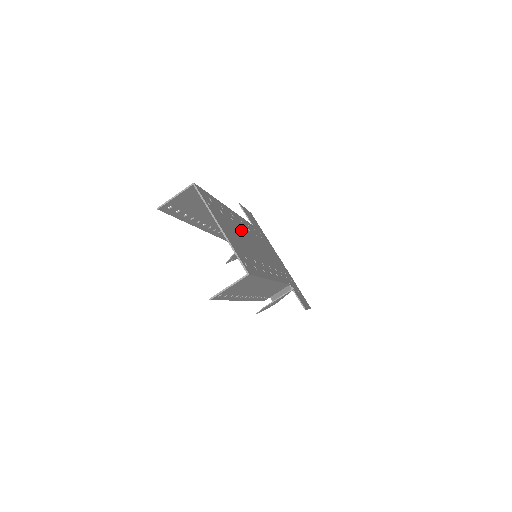
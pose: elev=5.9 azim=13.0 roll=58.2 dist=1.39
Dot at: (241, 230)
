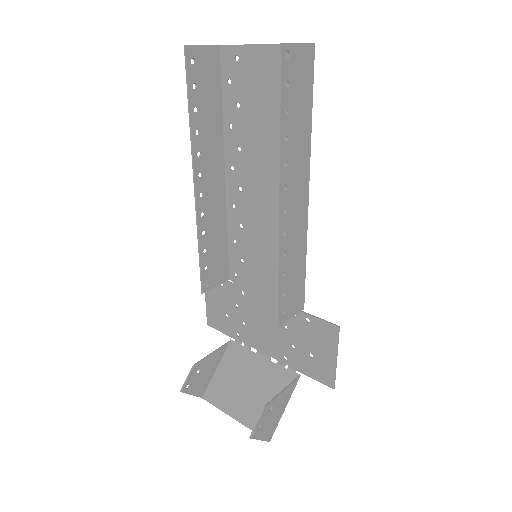
Dot at: (250, 167)
